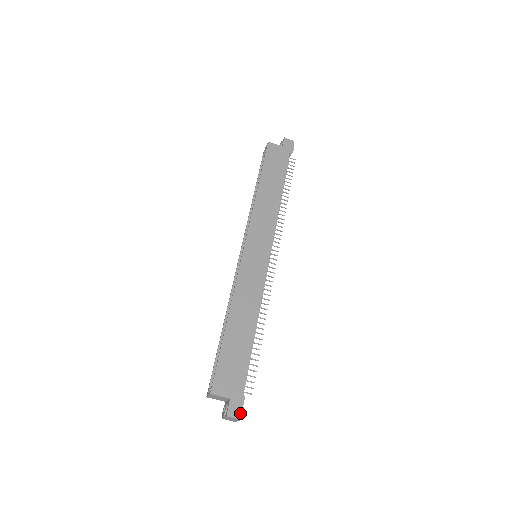
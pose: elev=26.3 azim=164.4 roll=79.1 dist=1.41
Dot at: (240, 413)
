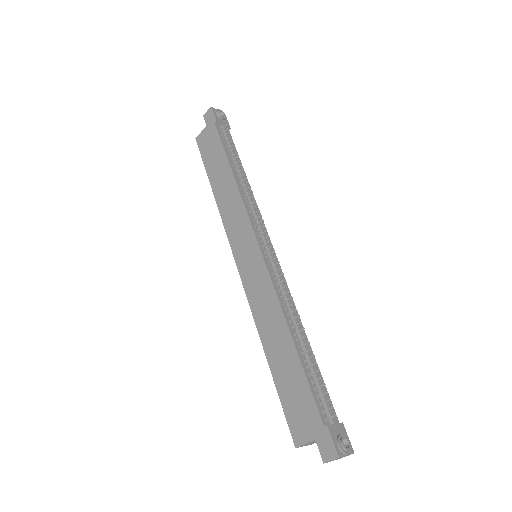
Dot at: (334, 450)
